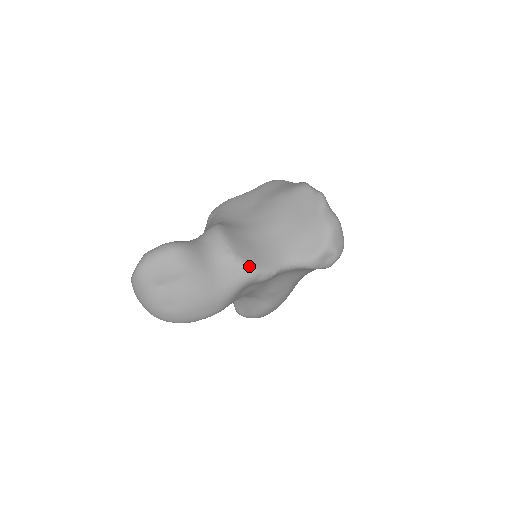
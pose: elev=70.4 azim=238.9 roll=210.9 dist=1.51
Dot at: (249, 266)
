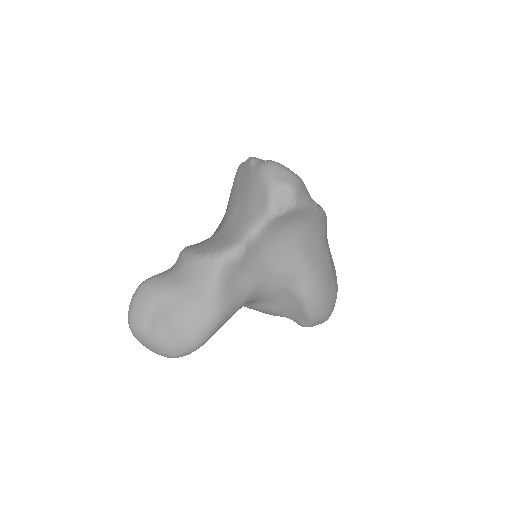
Dot at: (212, 254)
